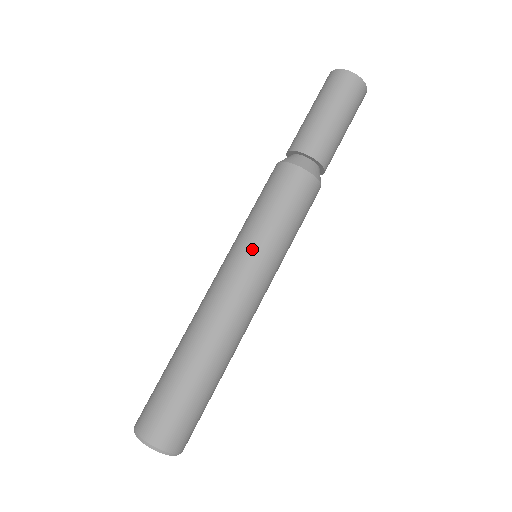
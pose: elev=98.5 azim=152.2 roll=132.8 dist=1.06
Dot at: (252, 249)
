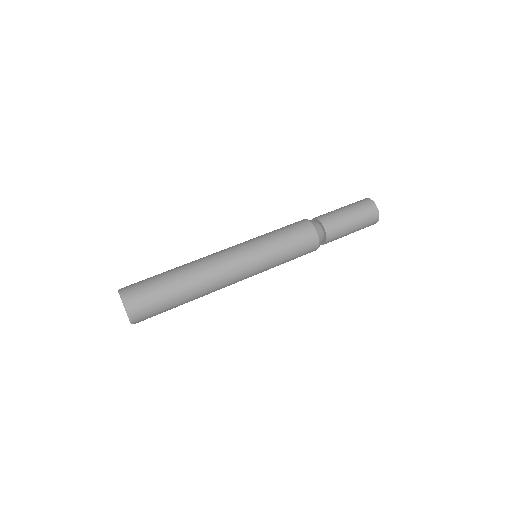
Dot at: (260, 249)
